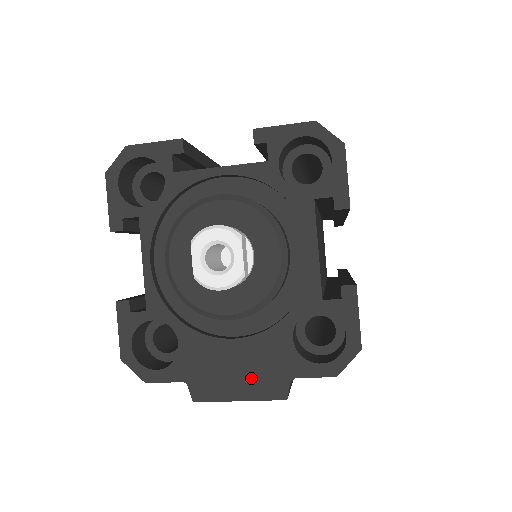
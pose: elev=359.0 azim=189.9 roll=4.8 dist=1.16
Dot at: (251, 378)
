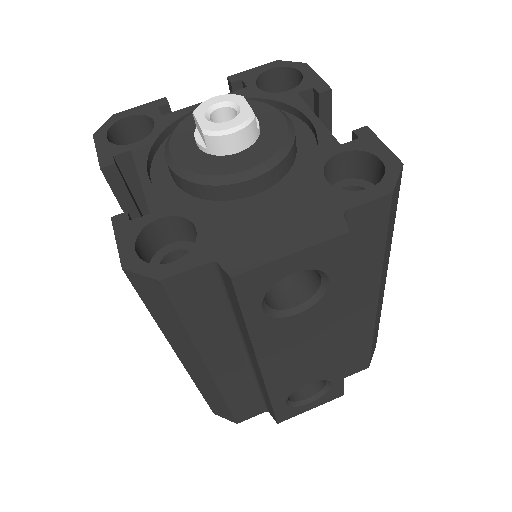
Dot at: (296, 228)
